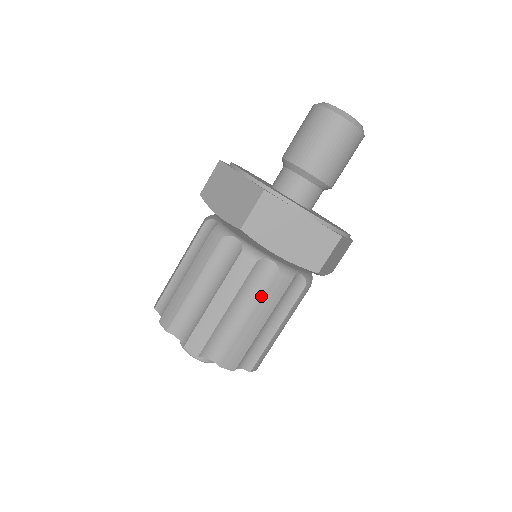
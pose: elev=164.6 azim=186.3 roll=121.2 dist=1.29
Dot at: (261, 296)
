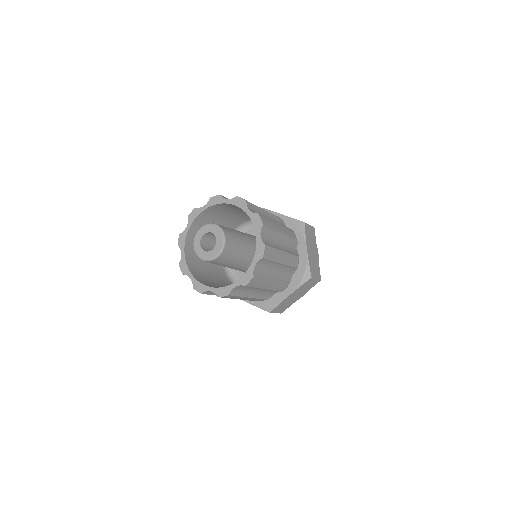
Dot at: (290, 252)
